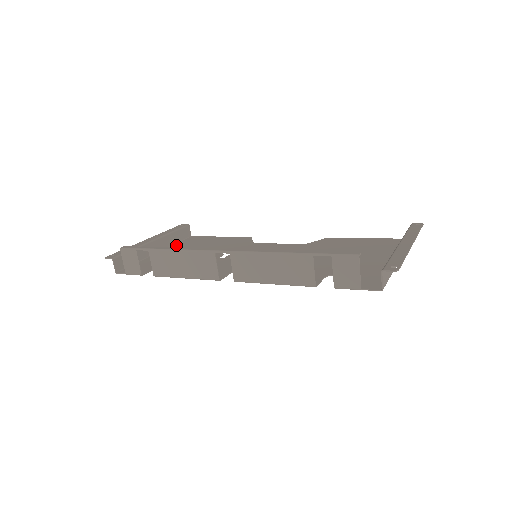
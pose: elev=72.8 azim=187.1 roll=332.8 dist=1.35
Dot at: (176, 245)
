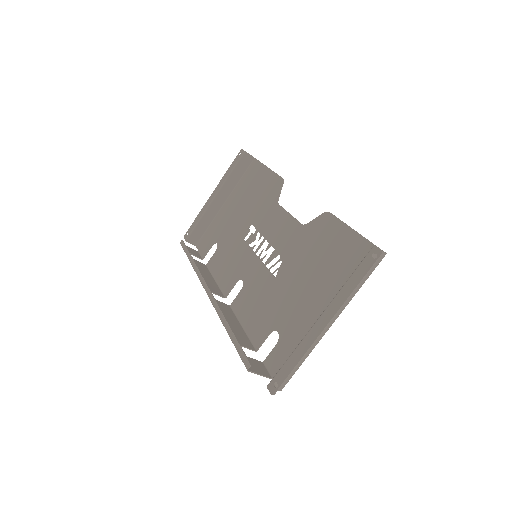
Dot at: (238, 186)
